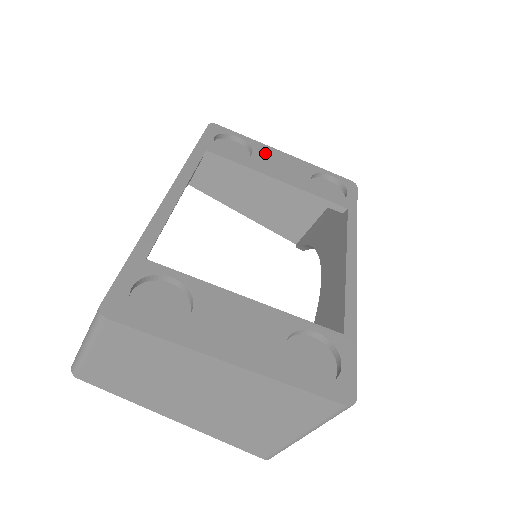
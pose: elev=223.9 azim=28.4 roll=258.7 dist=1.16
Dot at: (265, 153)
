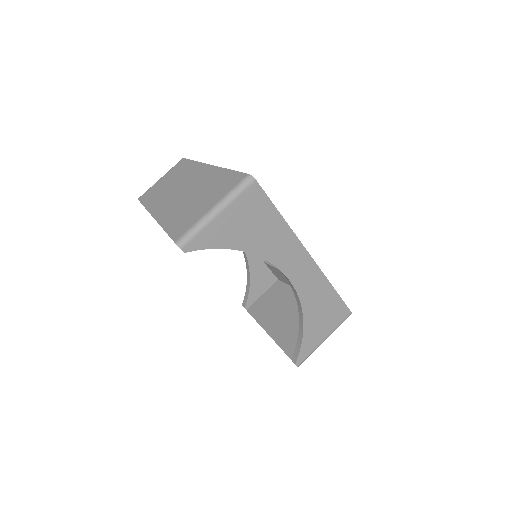
Dot at: occluded
